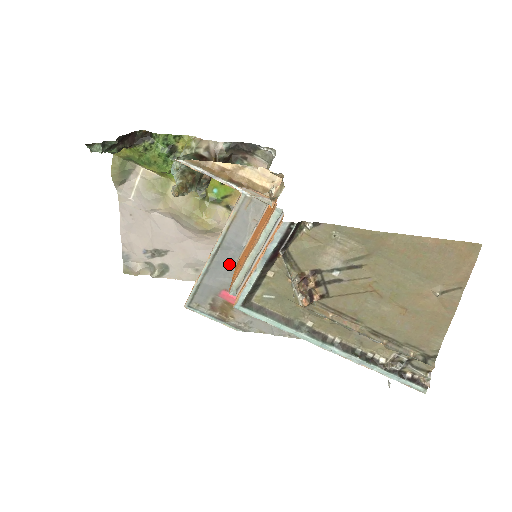
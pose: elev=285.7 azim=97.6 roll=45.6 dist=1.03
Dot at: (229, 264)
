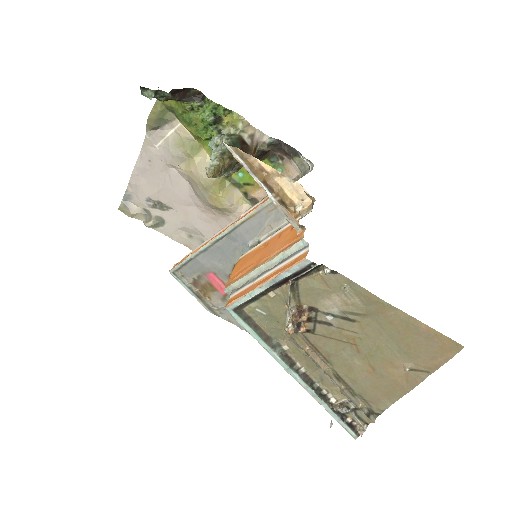
Dot at: (228, 253)
